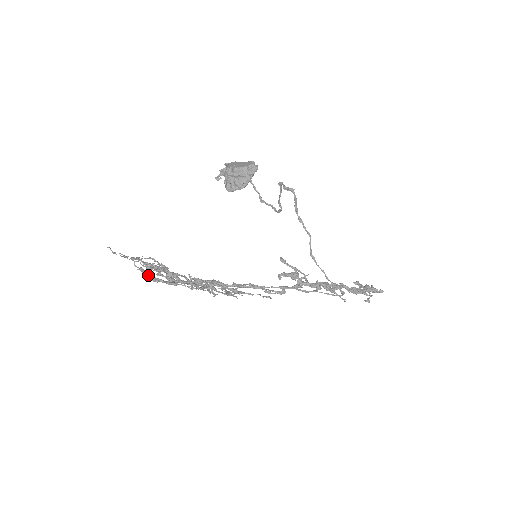
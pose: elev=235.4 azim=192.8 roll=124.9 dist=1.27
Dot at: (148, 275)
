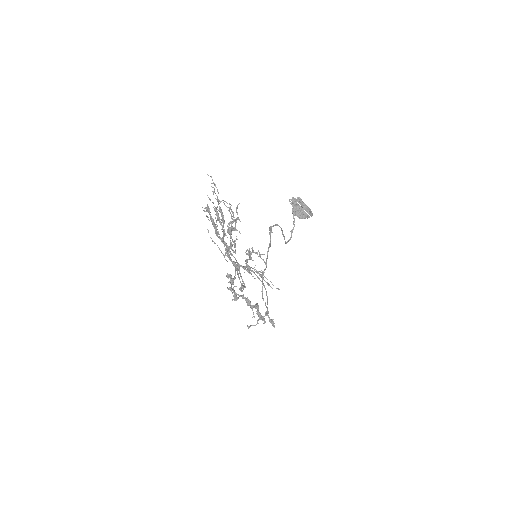
Dot at: occluded
